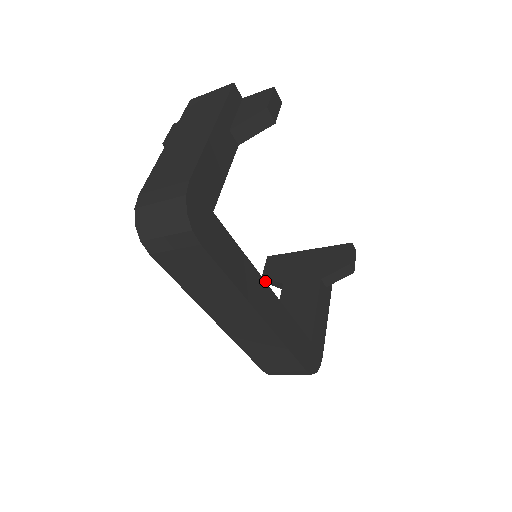
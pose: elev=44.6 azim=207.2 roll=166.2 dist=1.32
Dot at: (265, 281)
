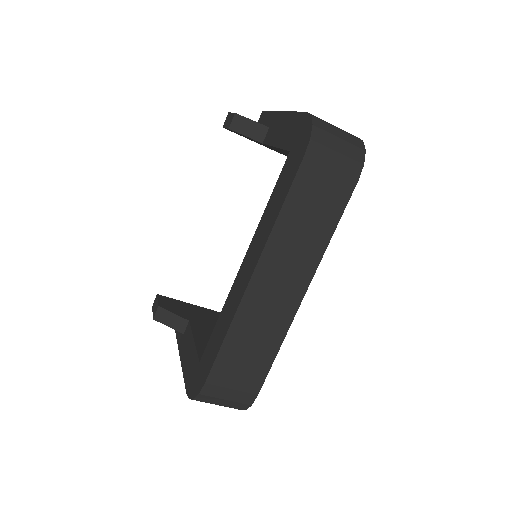
Dot at: occluded
